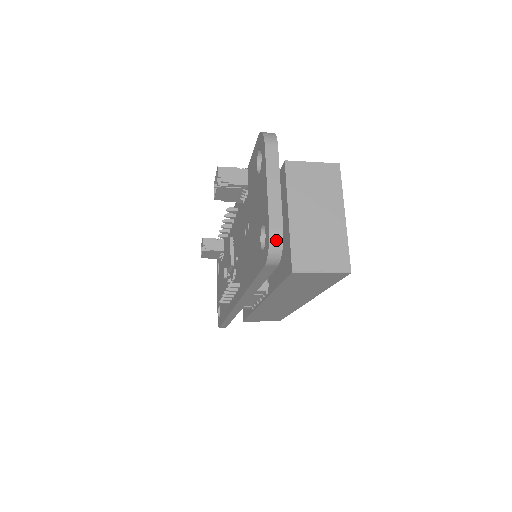
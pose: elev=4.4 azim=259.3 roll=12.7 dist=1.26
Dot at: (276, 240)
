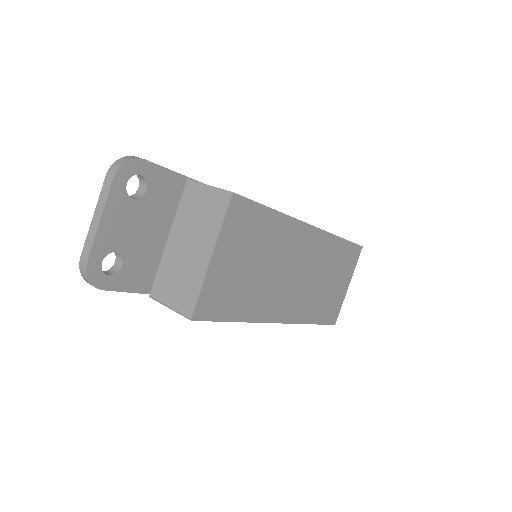
Dot at: (83, 270)
